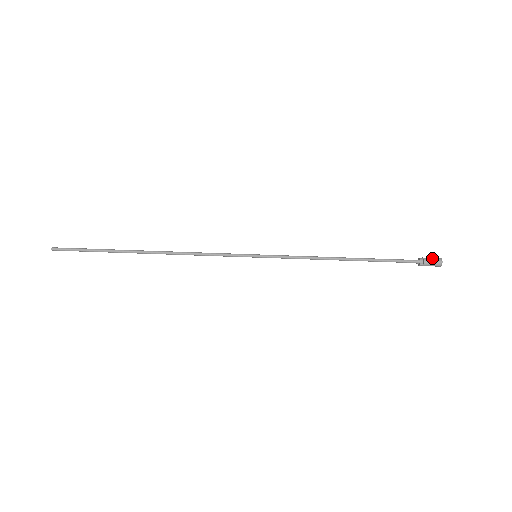
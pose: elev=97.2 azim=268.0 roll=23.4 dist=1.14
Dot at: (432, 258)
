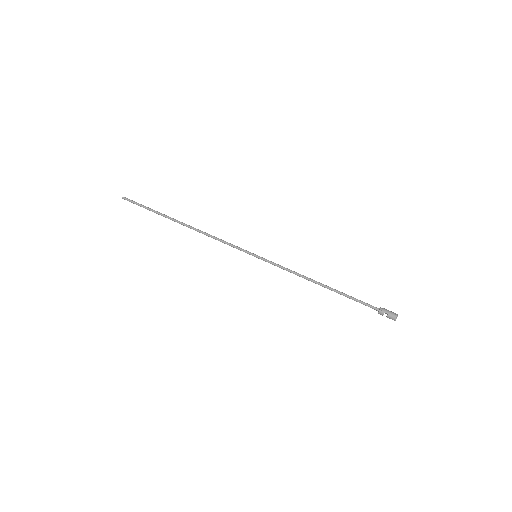
Dot at: (390, 311)
